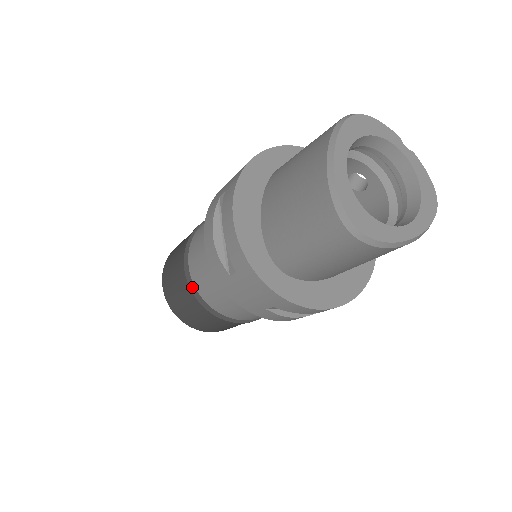
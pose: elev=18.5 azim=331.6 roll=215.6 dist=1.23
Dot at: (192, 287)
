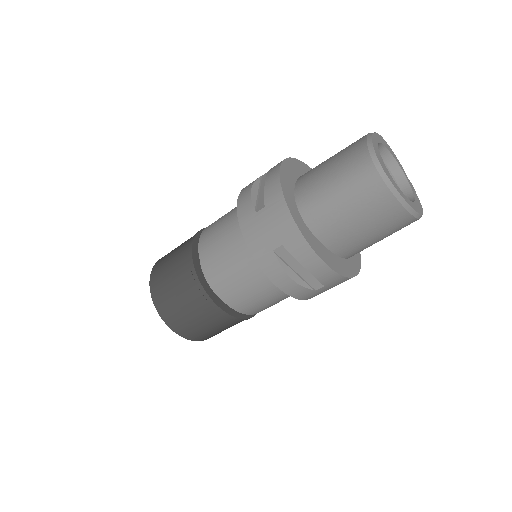
Dot at: (194, 255)
